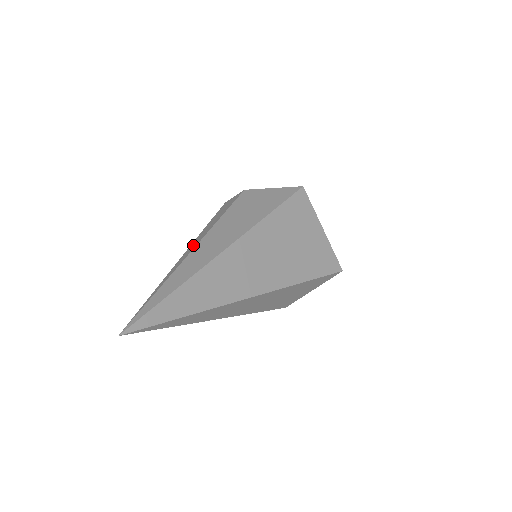
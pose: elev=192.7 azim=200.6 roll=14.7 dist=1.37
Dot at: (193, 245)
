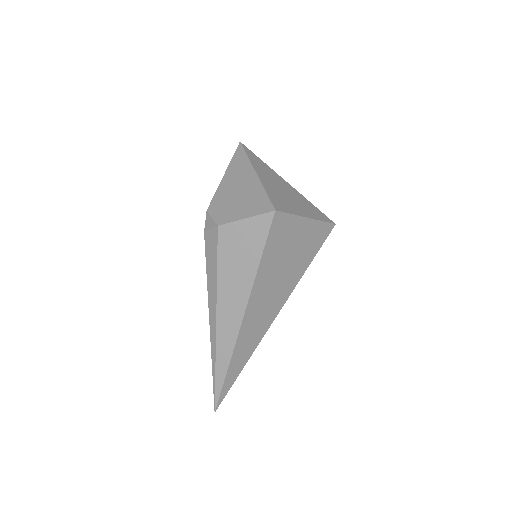
Dot at: (212, 314)
